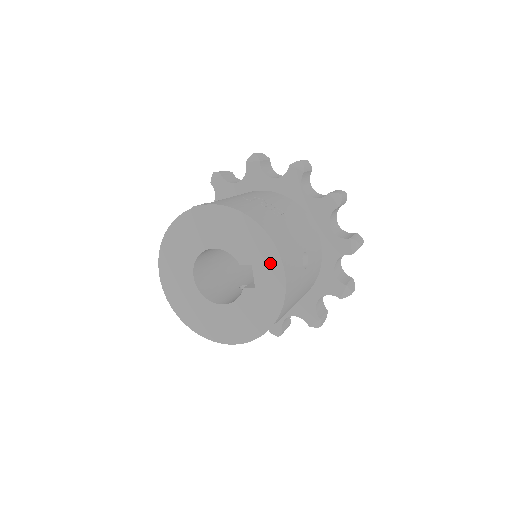
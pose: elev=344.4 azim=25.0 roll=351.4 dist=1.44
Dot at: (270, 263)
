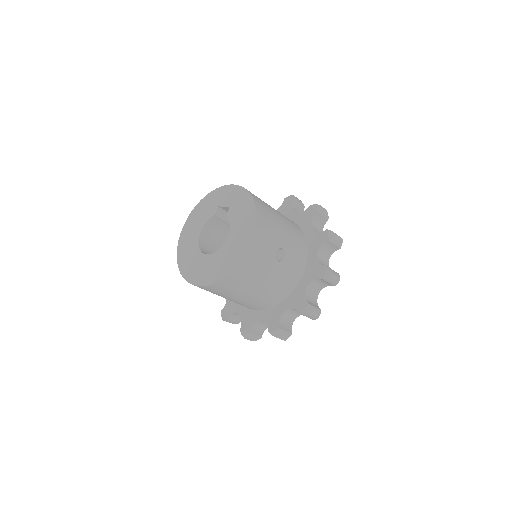
Dot at: (222, 193)
